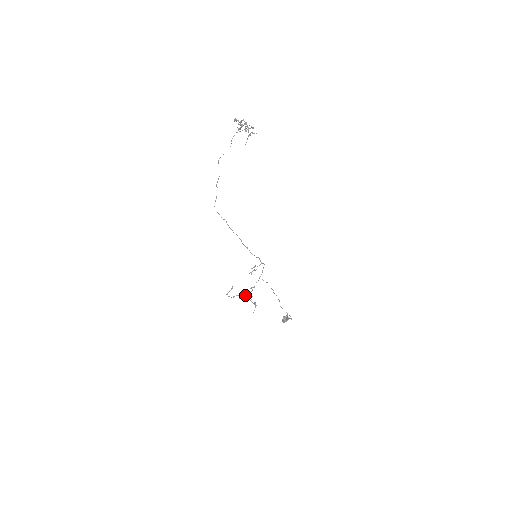
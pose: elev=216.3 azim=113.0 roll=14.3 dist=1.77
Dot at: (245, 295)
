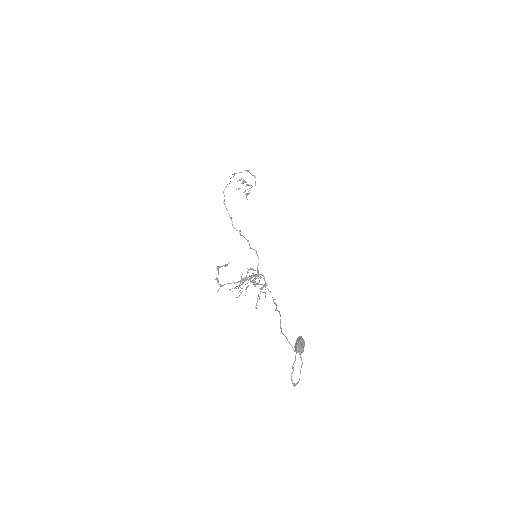
Dot at: occluded
